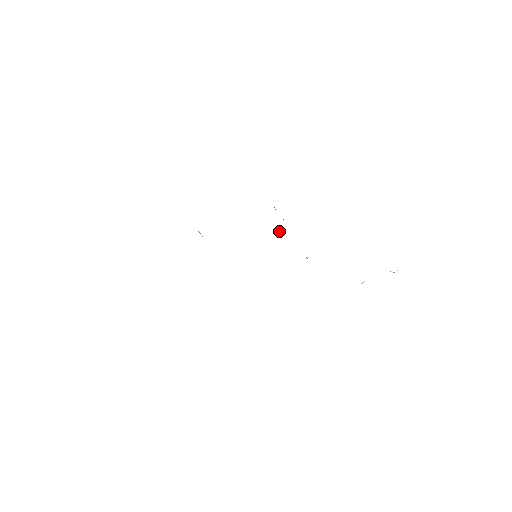
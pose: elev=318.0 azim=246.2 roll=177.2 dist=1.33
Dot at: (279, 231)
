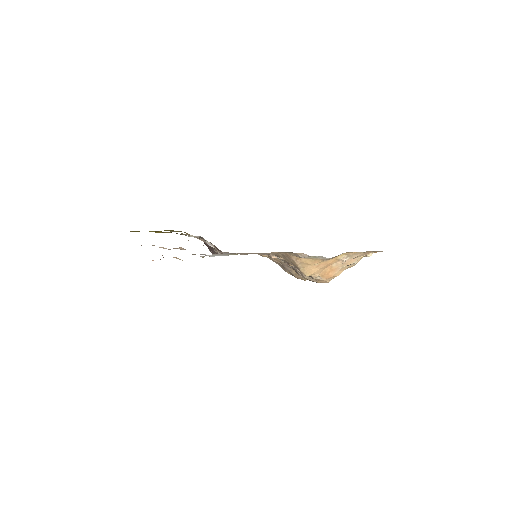
Dot at: (273, 258)
